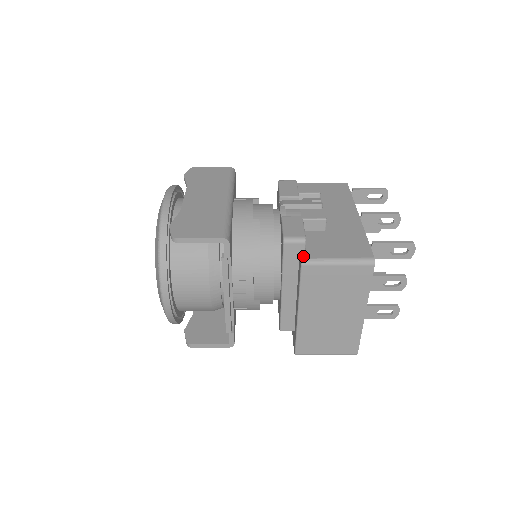
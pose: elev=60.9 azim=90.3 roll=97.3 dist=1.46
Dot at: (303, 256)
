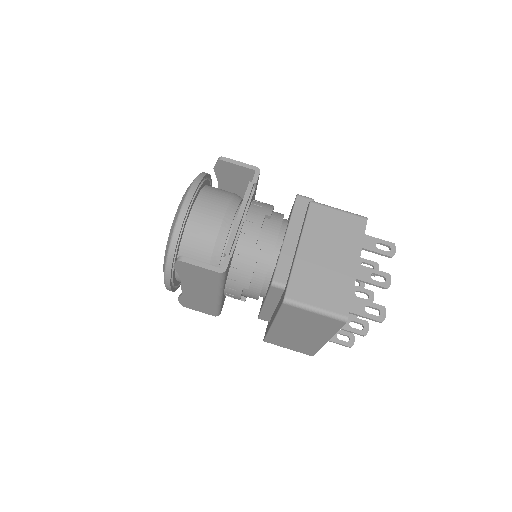
Dot at: occluded
